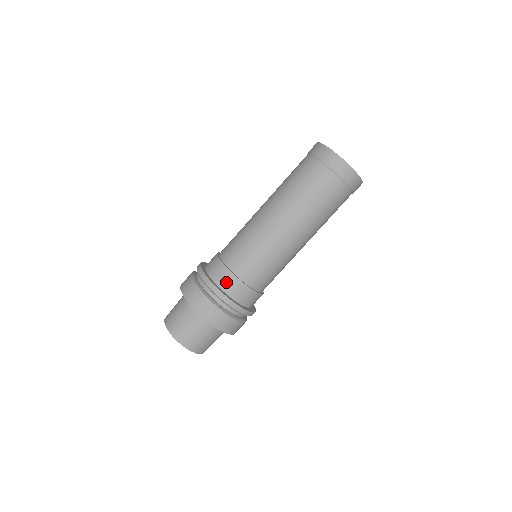
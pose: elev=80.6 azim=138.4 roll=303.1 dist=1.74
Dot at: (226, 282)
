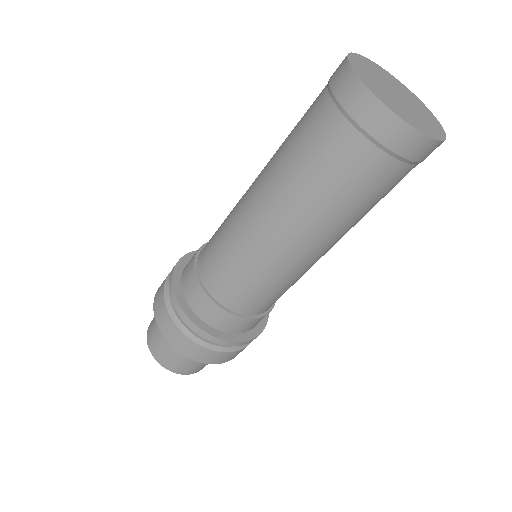
Dot at: (242, 327)
